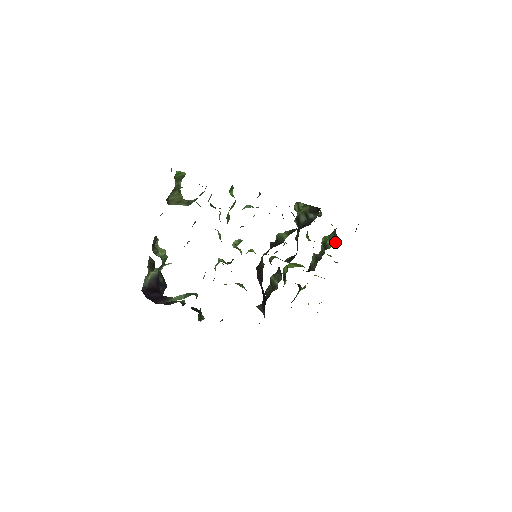
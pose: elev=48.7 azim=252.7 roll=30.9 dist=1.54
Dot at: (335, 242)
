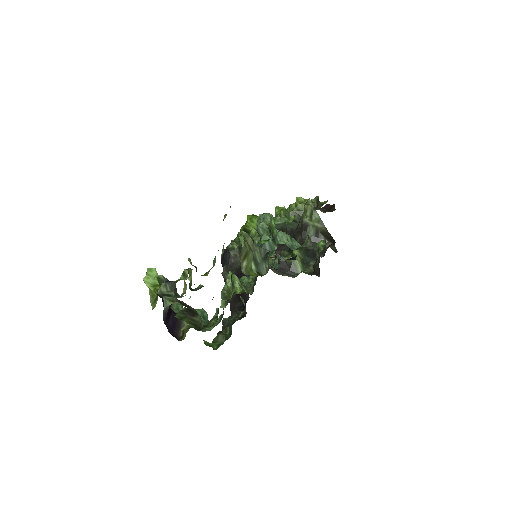
Dot at: occluded
